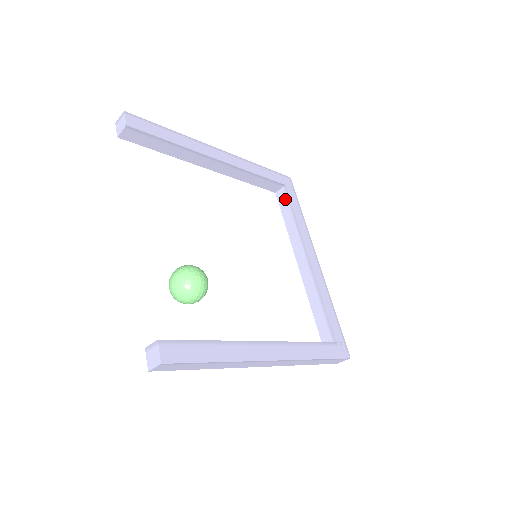
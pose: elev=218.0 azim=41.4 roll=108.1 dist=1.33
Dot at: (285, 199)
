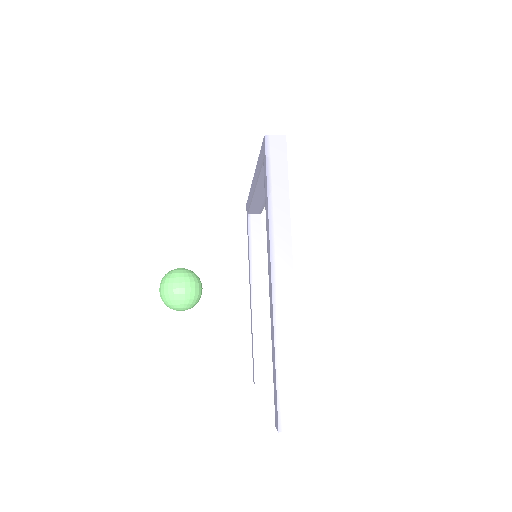
Dot at: occluded
